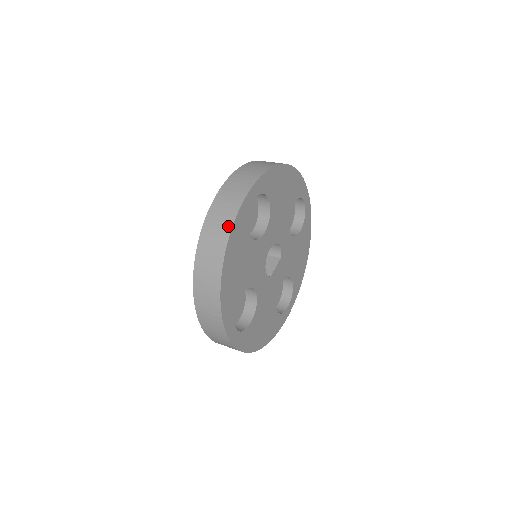
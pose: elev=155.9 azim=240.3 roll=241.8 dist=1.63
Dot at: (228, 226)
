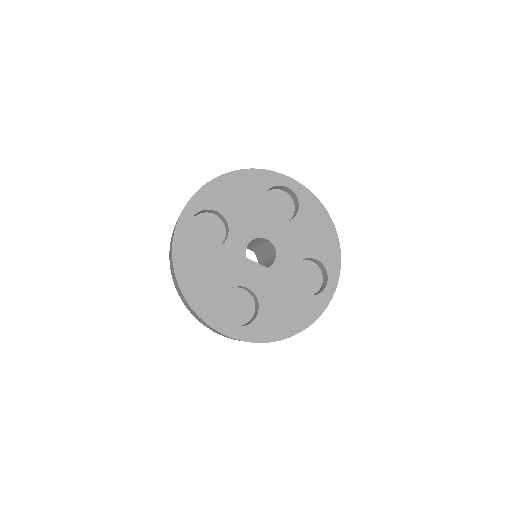
Dot at: (259, 170)
